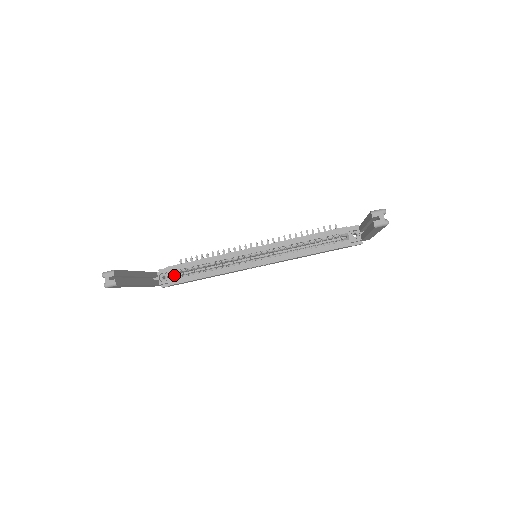
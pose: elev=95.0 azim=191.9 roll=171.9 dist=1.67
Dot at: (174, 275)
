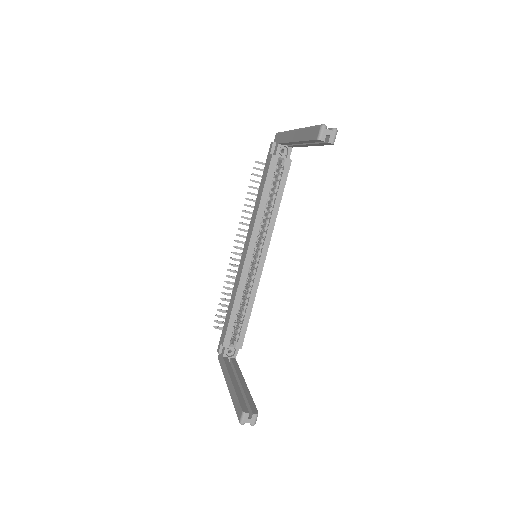
Dot at: occluded
